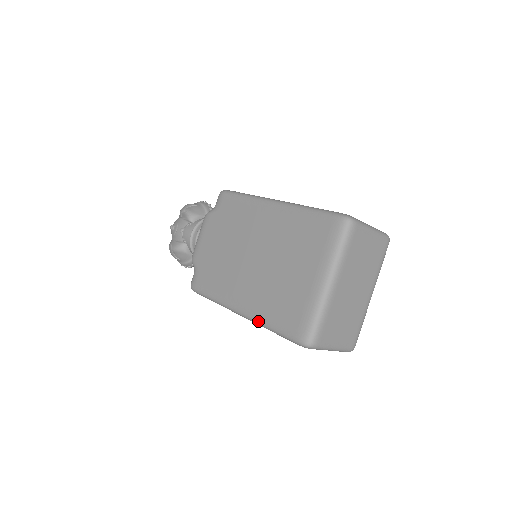
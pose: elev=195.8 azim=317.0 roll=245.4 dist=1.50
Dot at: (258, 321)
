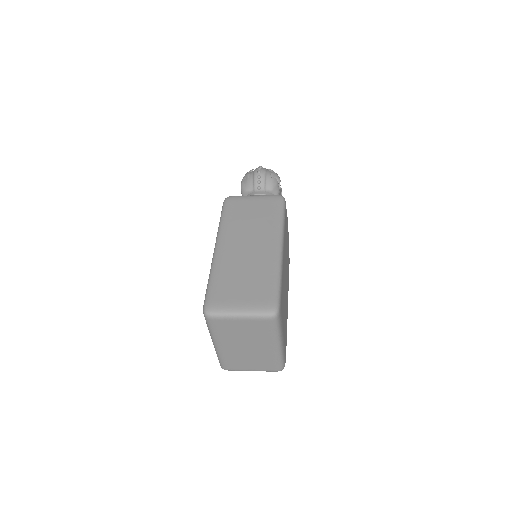
Dot at: occluded
